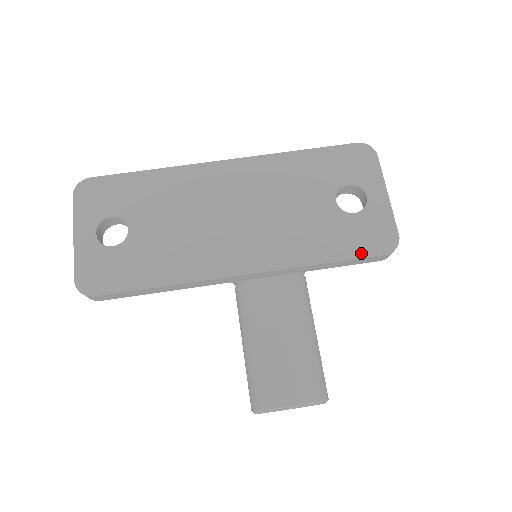
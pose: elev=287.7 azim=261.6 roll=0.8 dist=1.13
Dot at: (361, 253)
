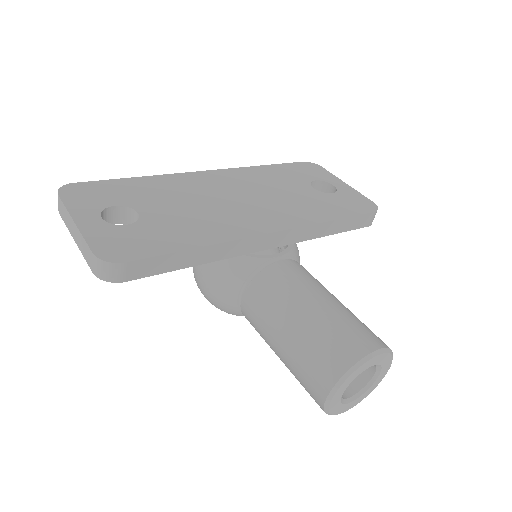
Dot at: (357, 212)
